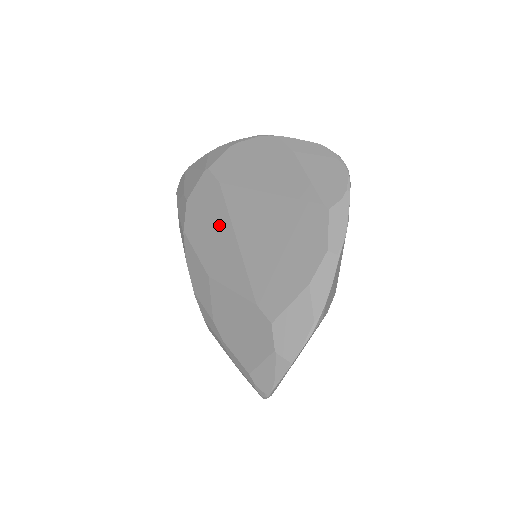
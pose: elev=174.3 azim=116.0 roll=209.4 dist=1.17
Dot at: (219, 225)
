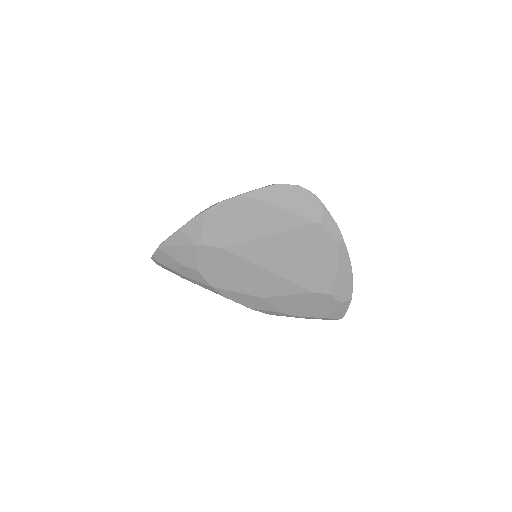
Dot at: (245, 270)
